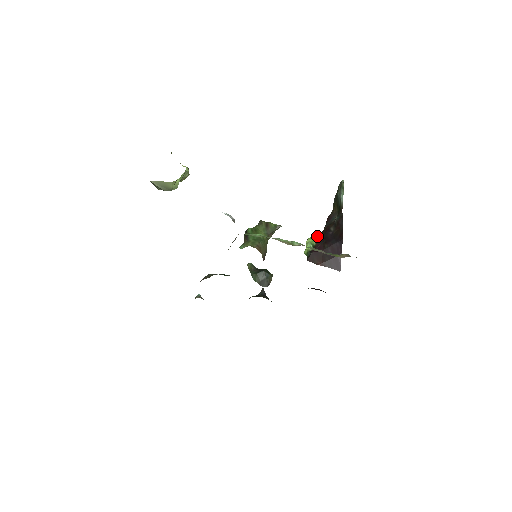
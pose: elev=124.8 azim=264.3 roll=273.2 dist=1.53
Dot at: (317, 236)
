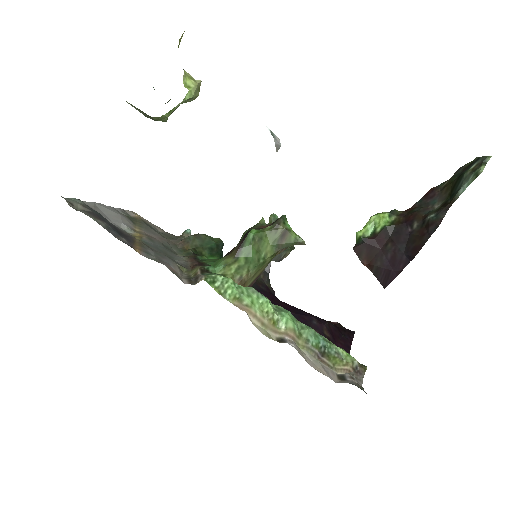
Dot at: (391, 217)
